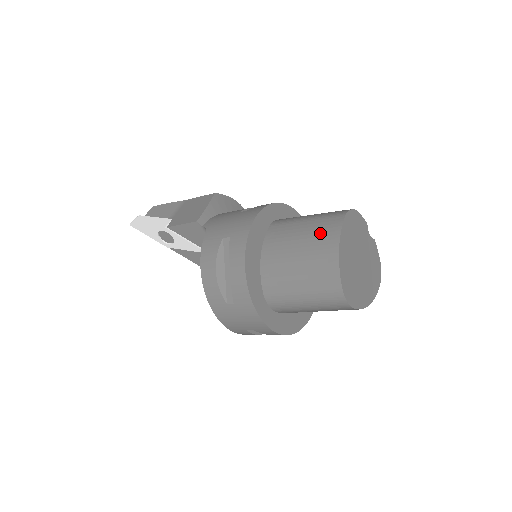
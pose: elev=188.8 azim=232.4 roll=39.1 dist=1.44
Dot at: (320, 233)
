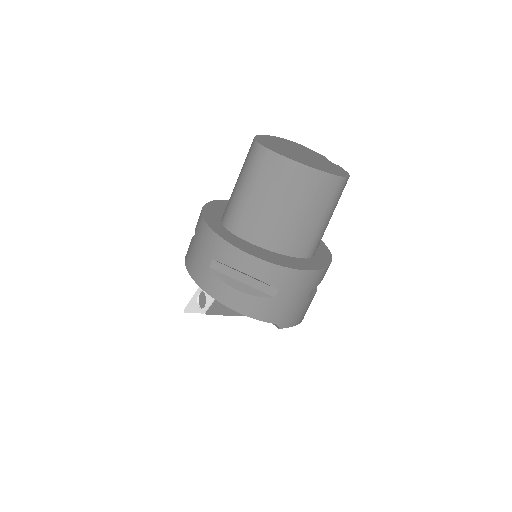
Dot at: occluded
